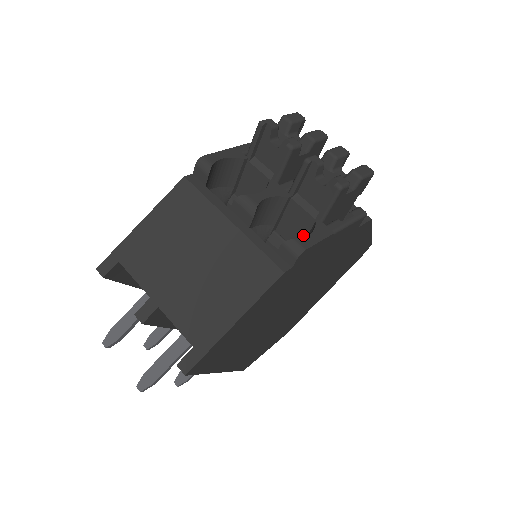
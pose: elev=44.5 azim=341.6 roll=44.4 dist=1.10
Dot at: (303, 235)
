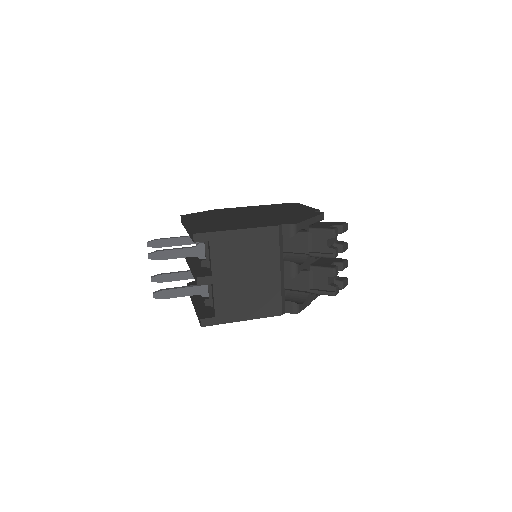
Dot at: (295, 286)
